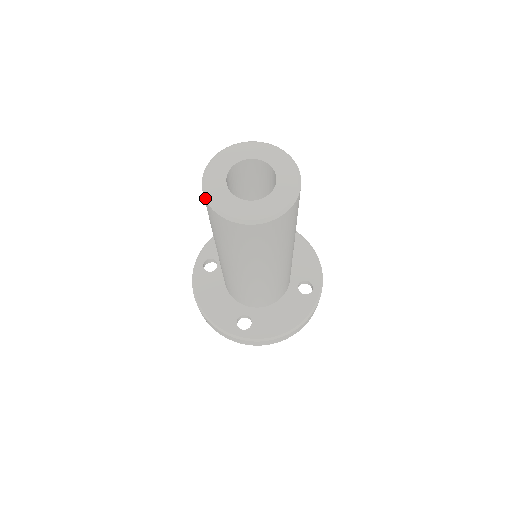
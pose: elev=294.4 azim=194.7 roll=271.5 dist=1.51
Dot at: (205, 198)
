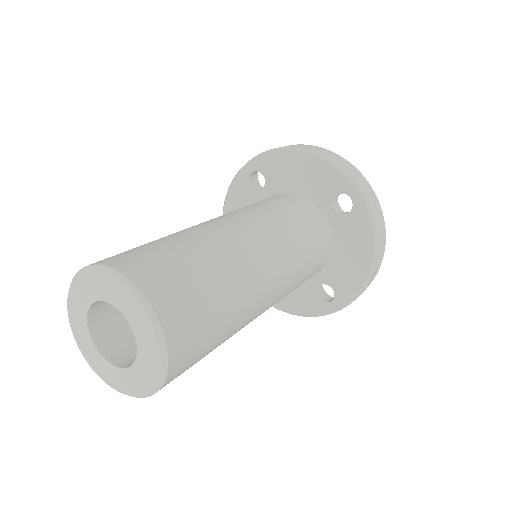
Dot at: (110, 386)
